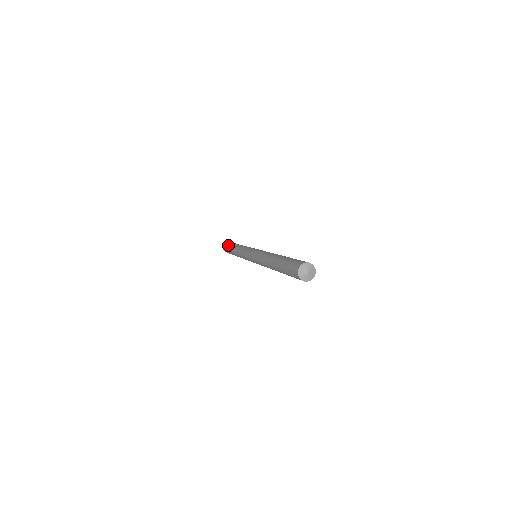
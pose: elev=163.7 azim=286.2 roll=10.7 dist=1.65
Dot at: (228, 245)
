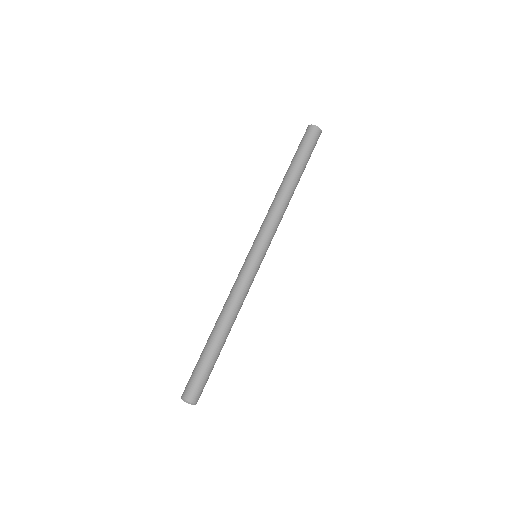
Dot at: occluded
